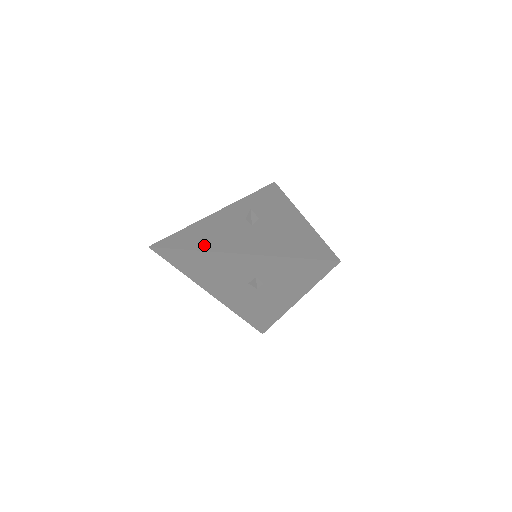
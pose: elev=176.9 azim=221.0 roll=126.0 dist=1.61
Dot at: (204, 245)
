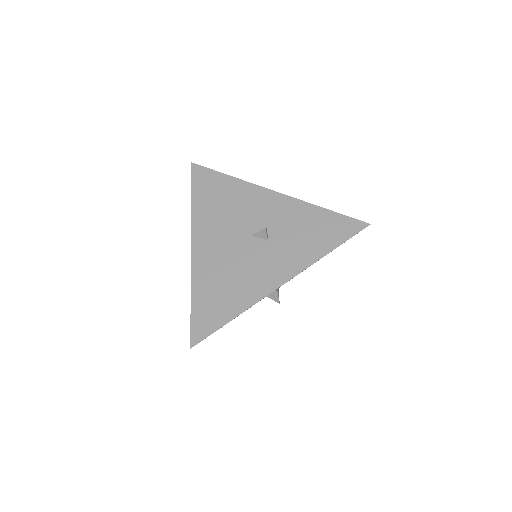
Dot at: occluded
